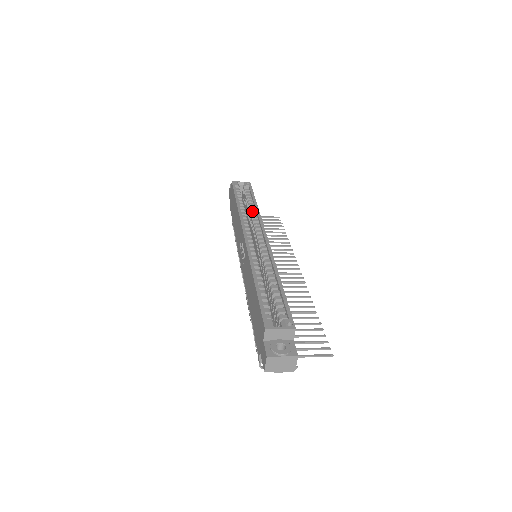
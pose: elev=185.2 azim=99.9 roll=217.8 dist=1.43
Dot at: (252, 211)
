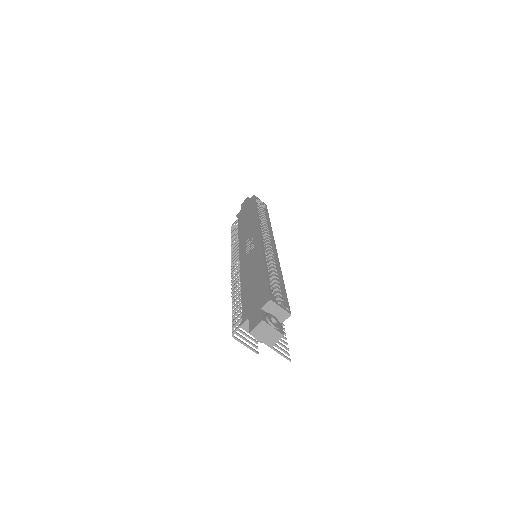
Dot at: (265, 224)
